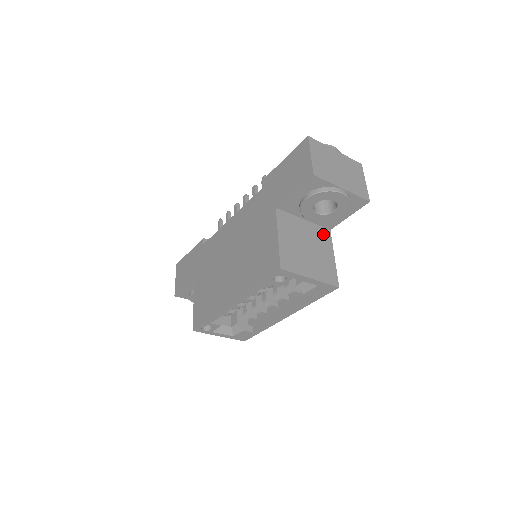
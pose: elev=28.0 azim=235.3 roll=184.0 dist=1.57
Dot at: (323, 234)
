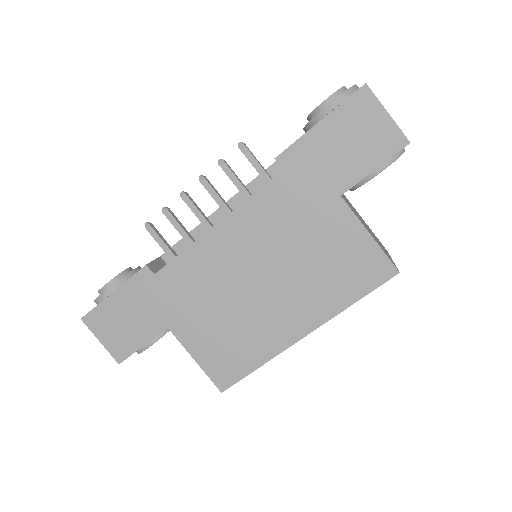
Dot at: (346, 198)
